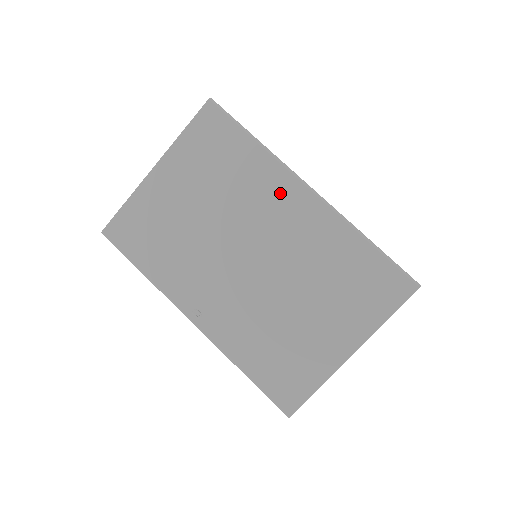
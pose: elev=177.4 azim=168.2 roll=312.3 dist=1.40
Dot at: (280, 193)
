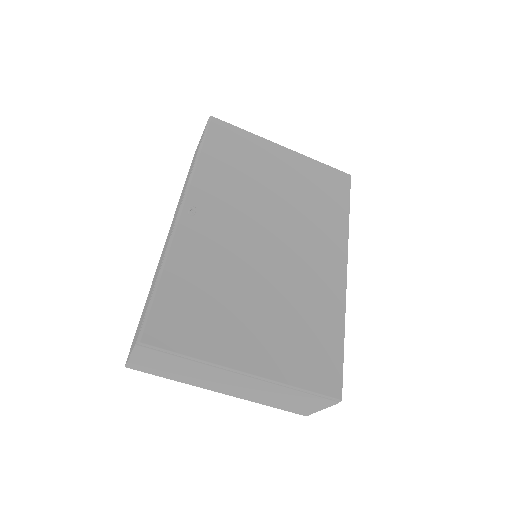
Dot at: (329, 247)
